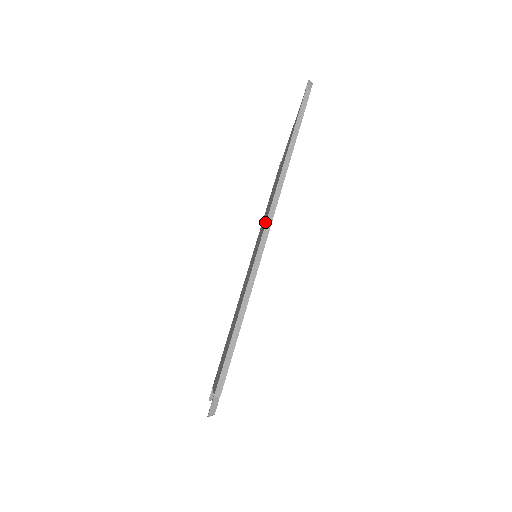
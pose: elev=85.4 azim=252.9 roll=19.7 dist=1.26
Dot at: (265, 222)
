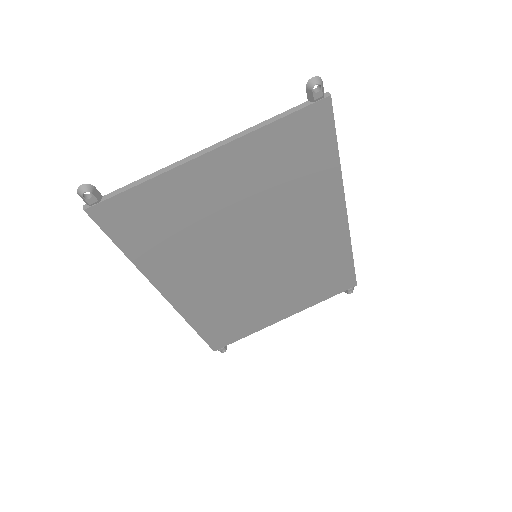
Dot at: occluded
